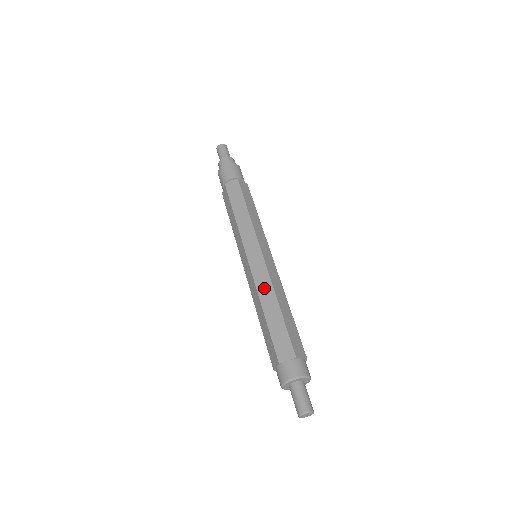
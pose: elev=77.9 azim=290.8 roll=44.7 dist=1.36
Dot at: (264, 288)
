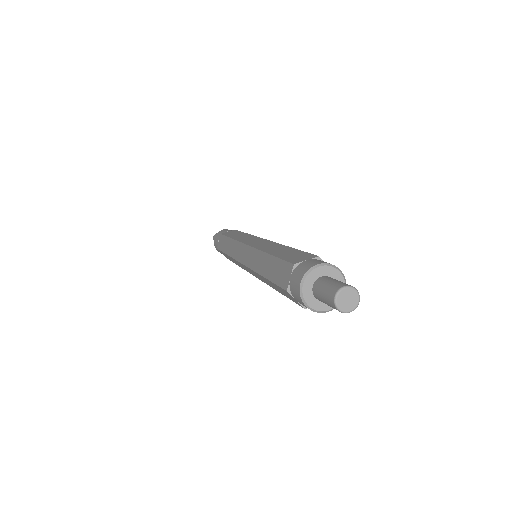
Dot at: (255, 261)
